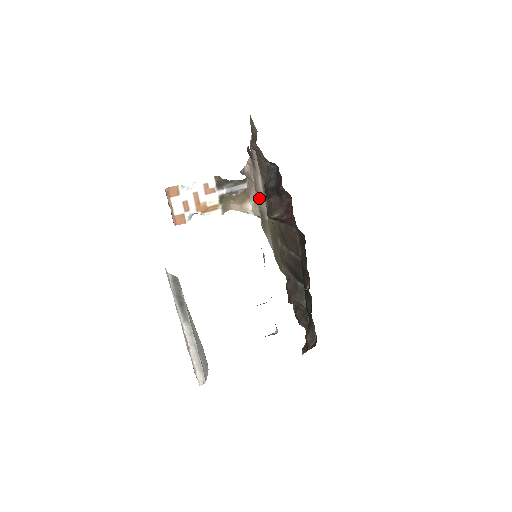
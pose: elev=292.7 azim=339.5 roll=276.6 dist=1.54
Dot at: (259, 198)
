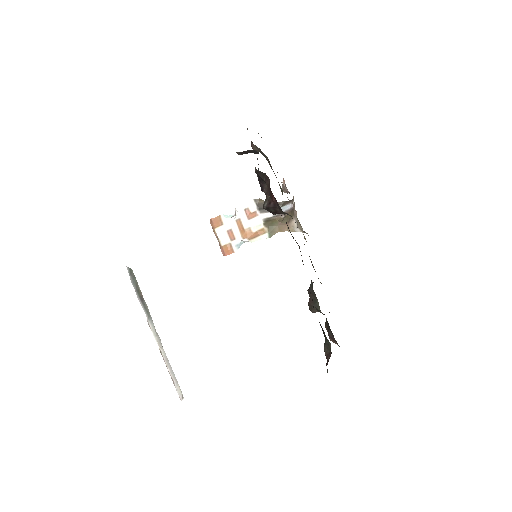
Dot at: occluded
